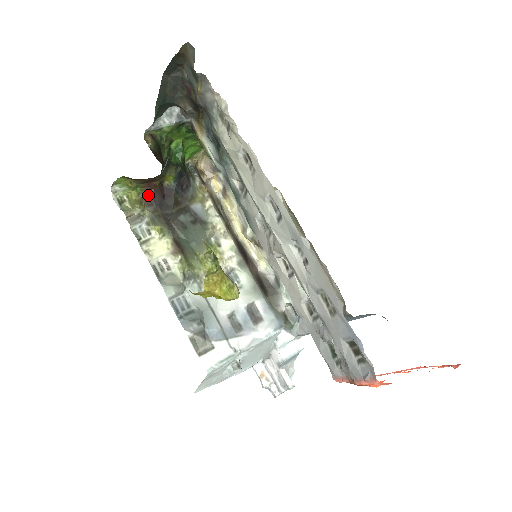
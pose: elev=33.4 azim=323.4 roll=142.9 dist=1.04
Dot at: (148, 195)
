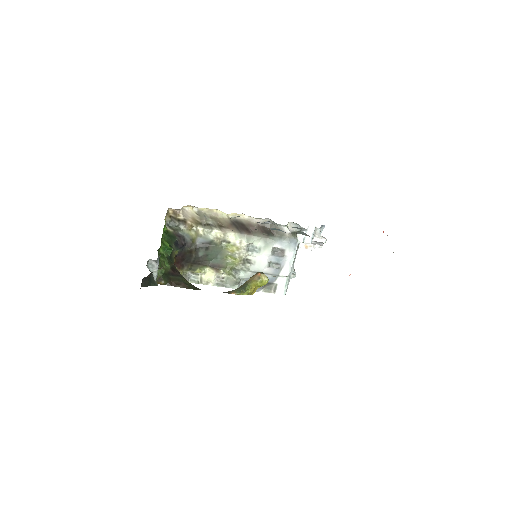
Dot at: (177, 266)
